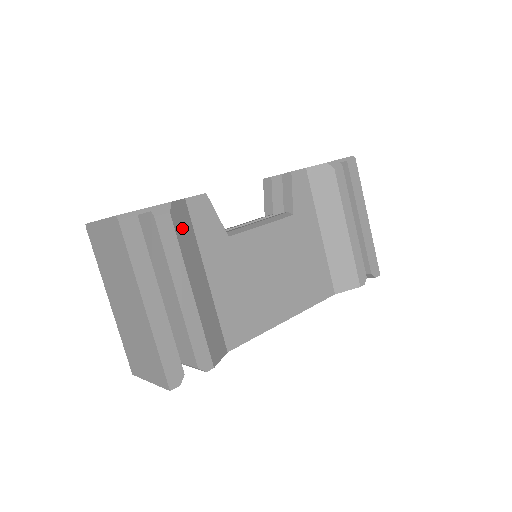
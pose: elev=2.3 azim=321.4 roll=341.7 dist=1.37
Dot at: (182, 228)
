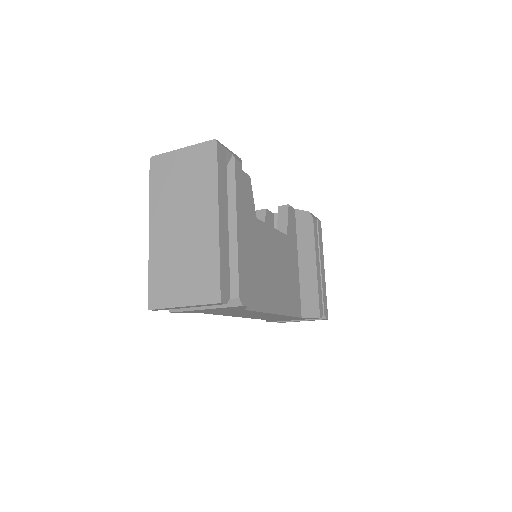
Dot at: occluded
